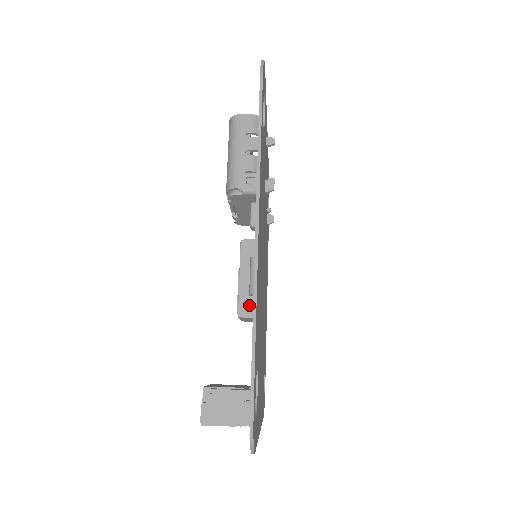
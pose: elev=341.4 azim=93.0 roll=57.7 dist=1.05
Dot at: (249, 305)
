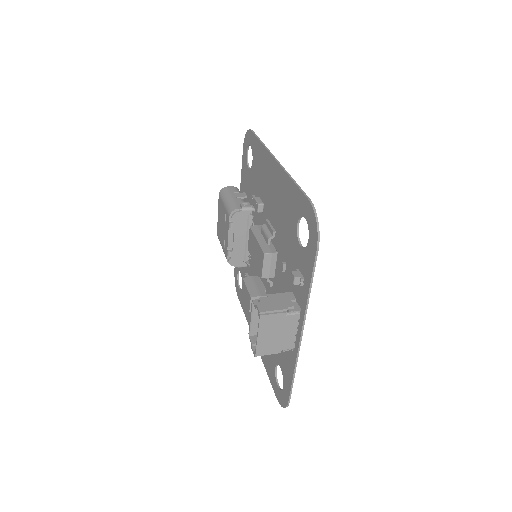
Dot at: (269, 248)
